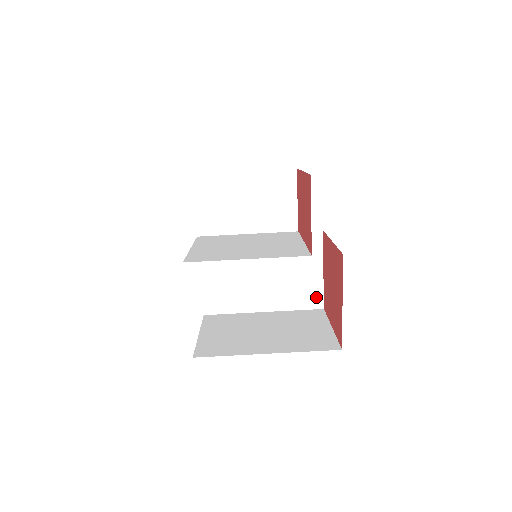
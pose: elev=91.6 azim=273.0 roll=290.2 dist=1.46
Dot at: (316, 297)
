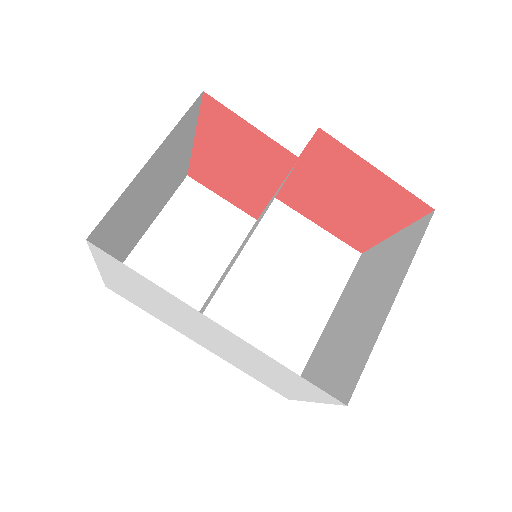
Dot at: (343, 252)
